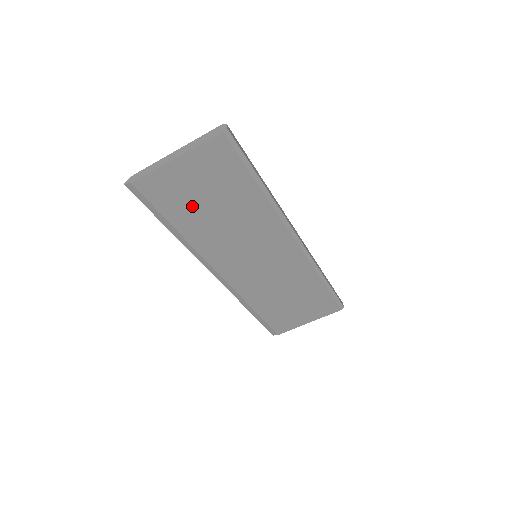
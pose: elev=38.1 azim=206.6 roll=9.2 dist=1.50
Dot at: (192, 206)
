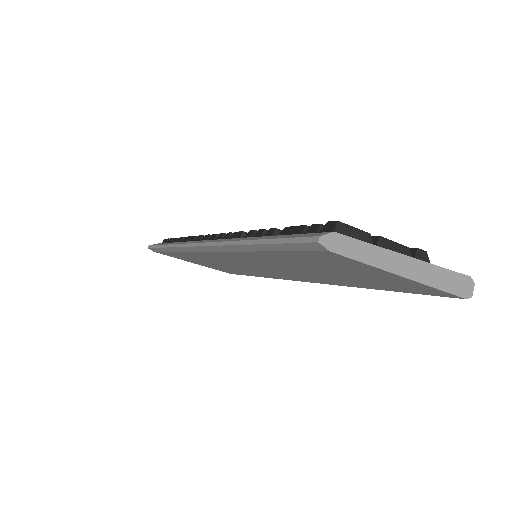
Dot at: (315, 265)
